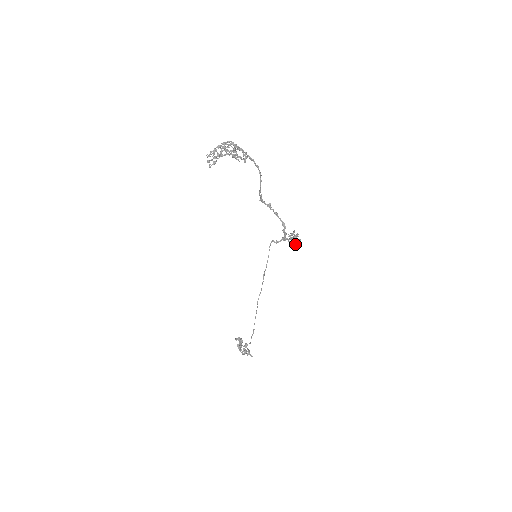
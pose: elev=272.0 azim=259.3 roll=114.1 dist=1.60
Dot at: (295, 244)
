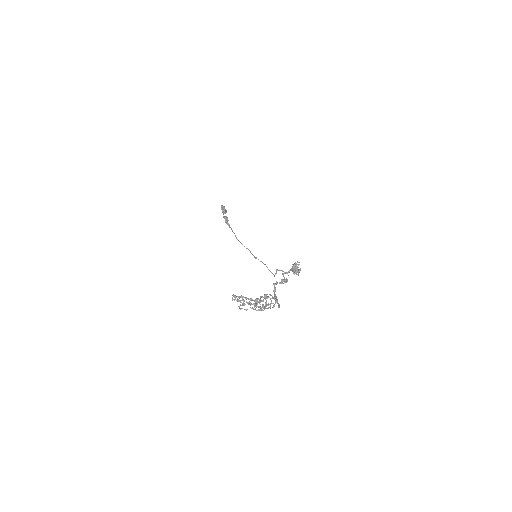
Dot at: occluded
